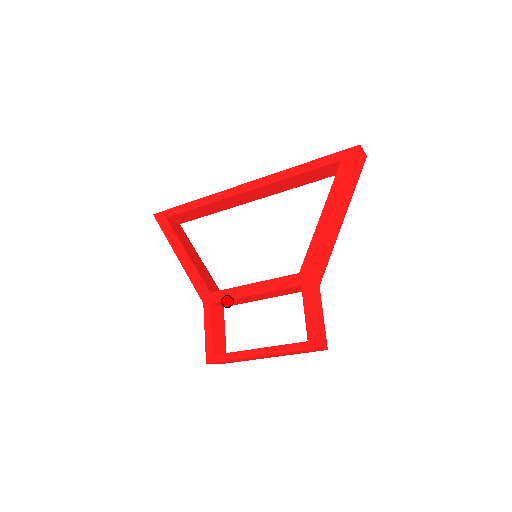
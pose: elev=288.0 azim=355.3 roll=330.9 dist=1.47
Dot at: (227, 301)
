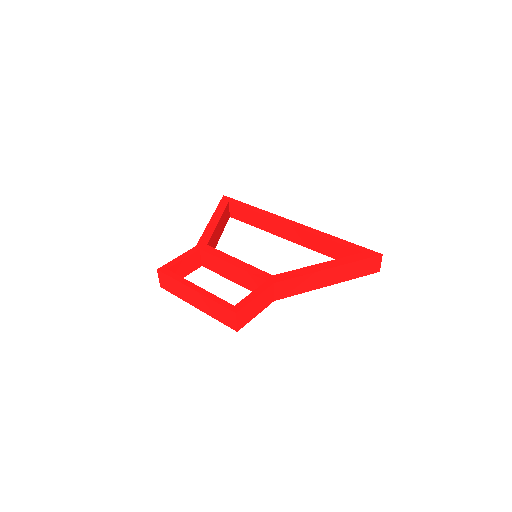
Dot at: (211, 256)
